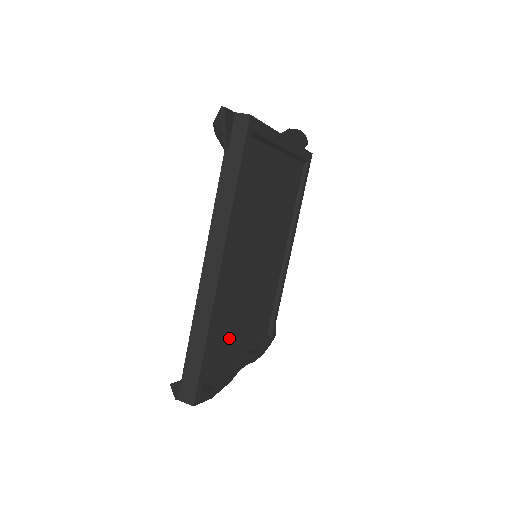
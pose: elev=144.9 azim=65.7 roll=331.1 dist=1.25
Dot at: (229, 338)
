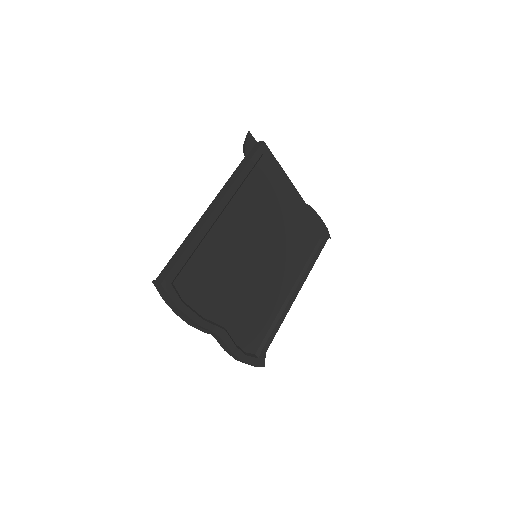
Dot at: (211, 285)
